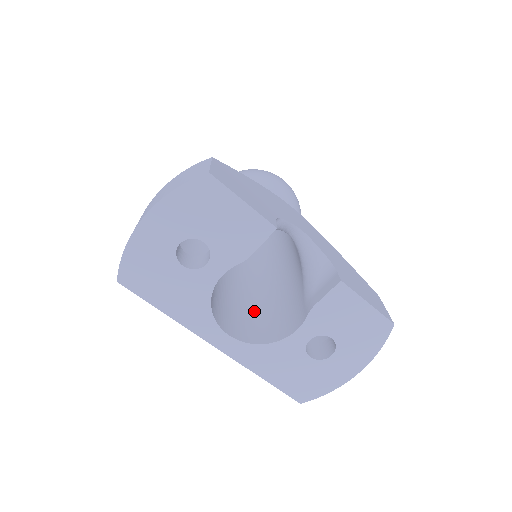
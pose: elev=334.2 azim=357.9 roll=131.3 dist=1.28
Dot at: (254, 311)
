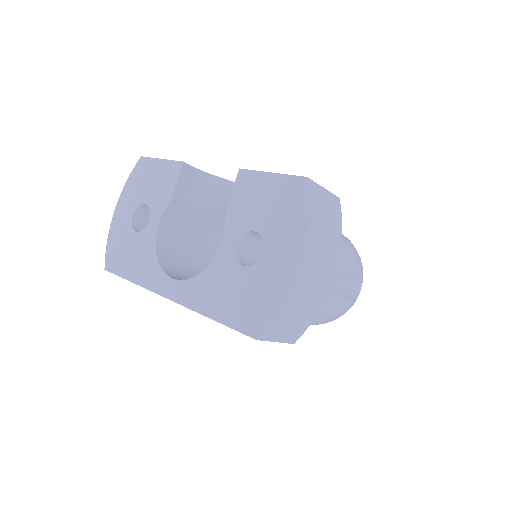
Dot at: occluded
